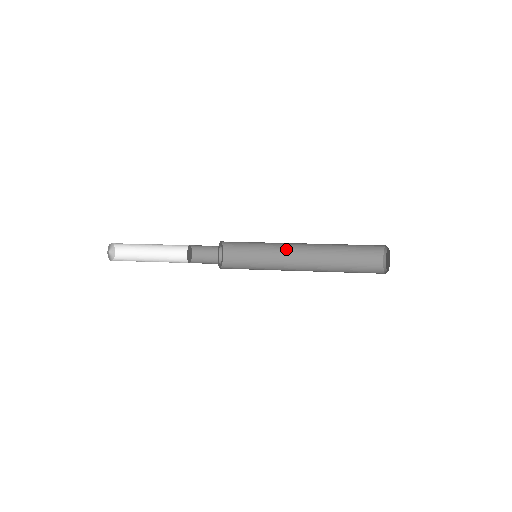
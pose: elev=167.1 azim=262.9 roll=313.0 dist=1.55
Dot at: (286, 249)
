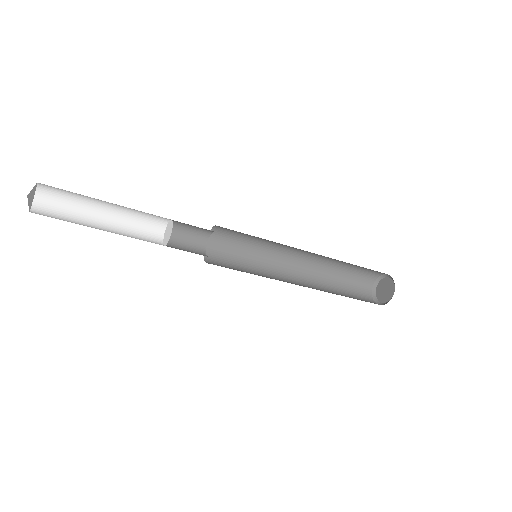
Dot at: (280, 265)
